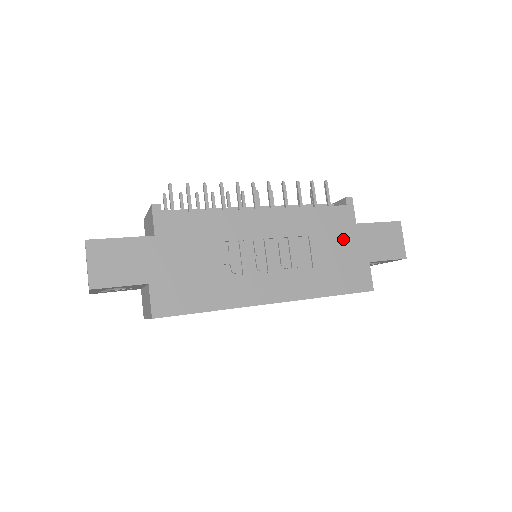
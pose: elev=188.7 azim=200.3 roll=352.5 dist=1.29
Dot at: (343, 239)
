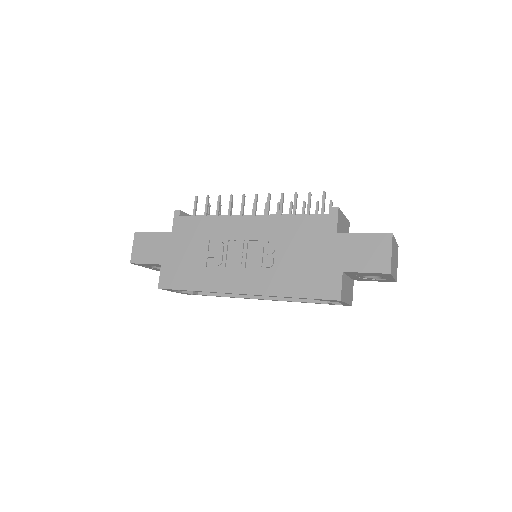
Dot at: (319, 247)
